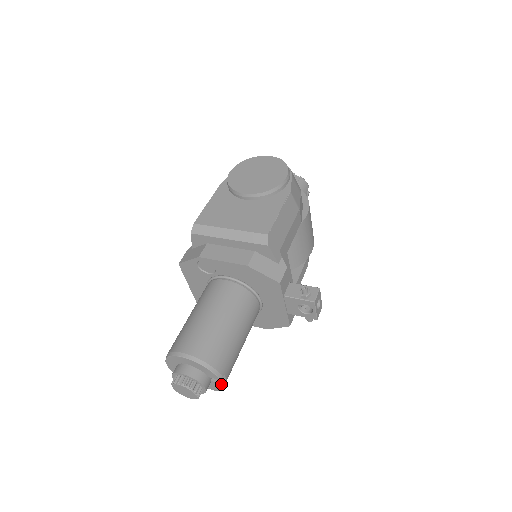
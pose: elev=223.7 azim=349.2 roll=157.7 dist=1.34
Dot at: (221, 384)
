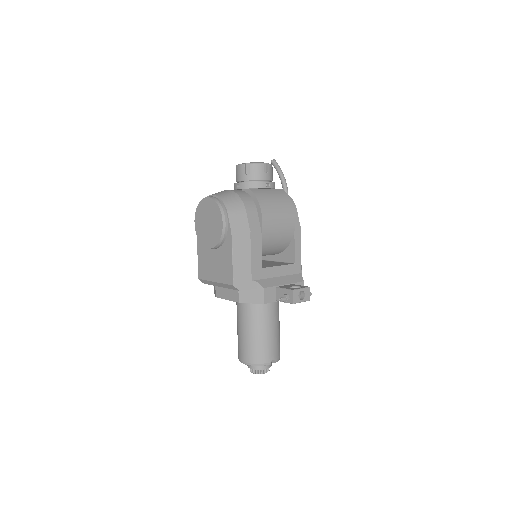
Dot at: occluded
